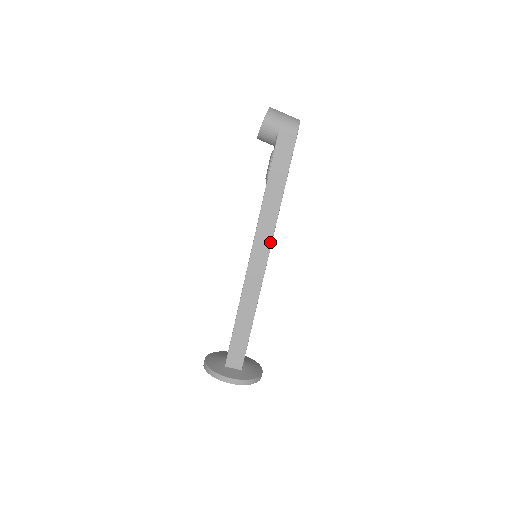
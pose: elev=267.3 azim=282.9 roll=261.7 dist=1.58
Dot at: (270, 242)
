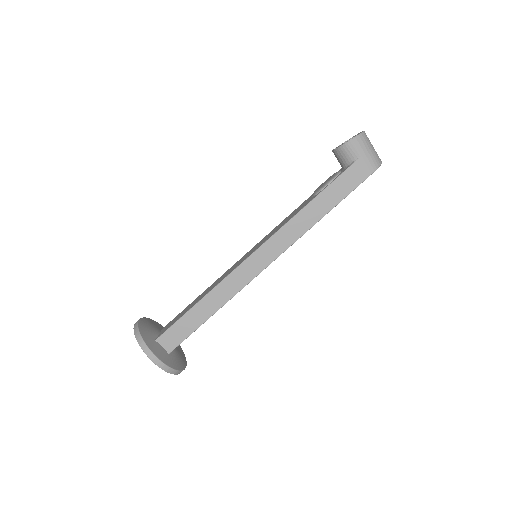
Dot at: (280, 252)
